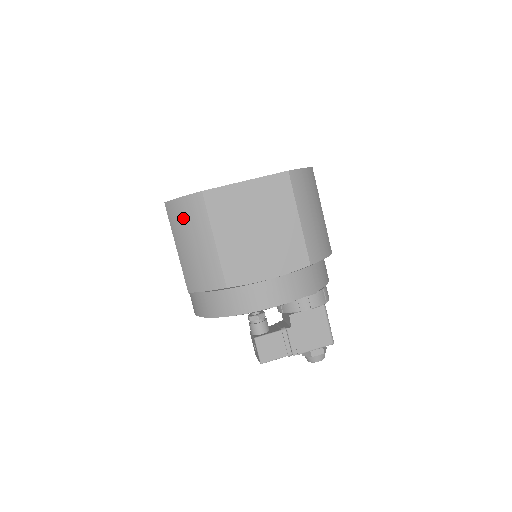
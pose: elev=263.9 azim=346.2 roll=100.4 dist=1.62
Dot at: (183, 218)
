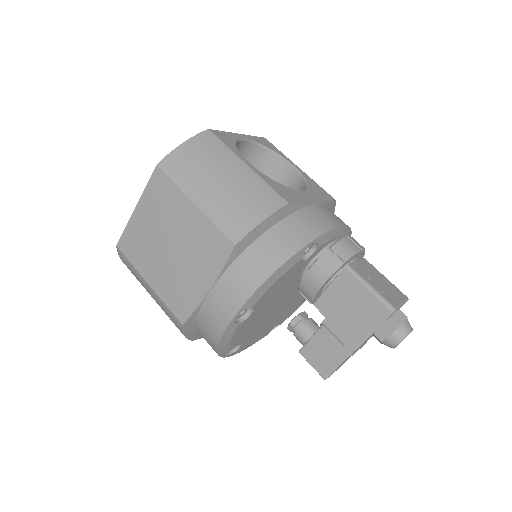
Dot at: occluded
